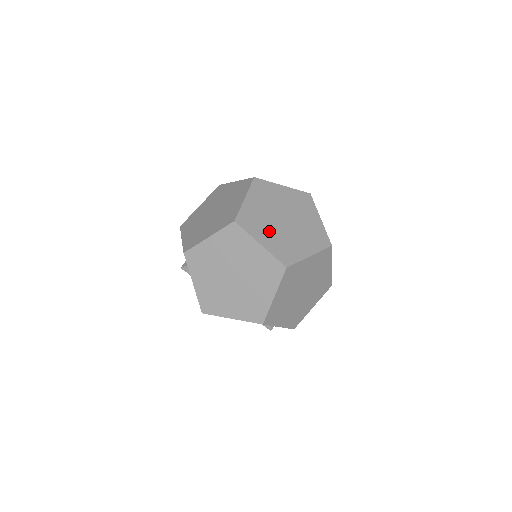
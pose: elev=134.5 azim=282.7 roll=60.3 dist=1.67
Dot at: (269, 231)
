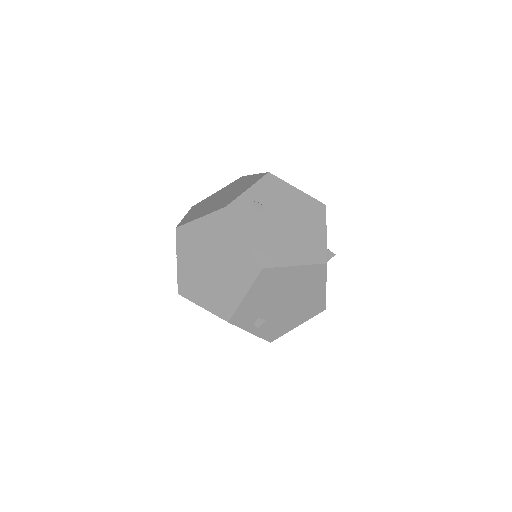
Dot at: (263, 319)
